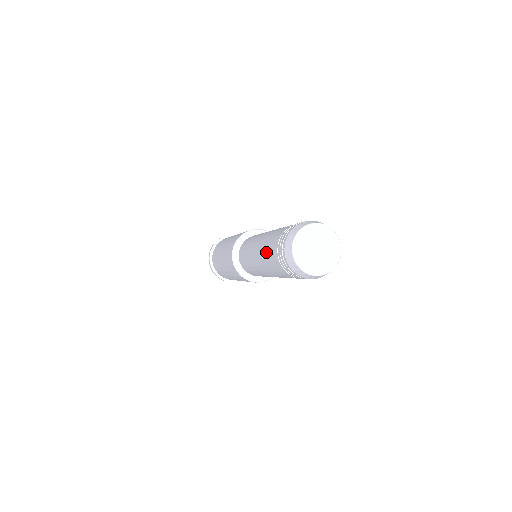
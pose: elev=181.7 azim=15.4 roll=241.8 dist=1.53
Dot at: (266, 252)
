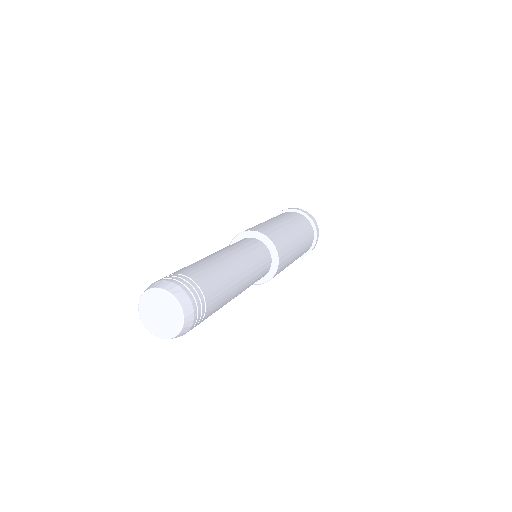
Dot at: occluded
